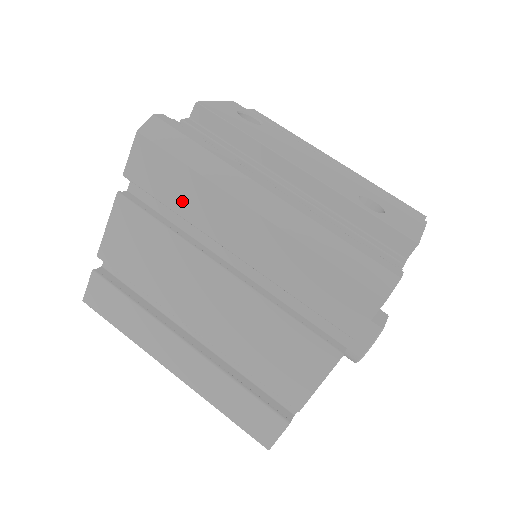
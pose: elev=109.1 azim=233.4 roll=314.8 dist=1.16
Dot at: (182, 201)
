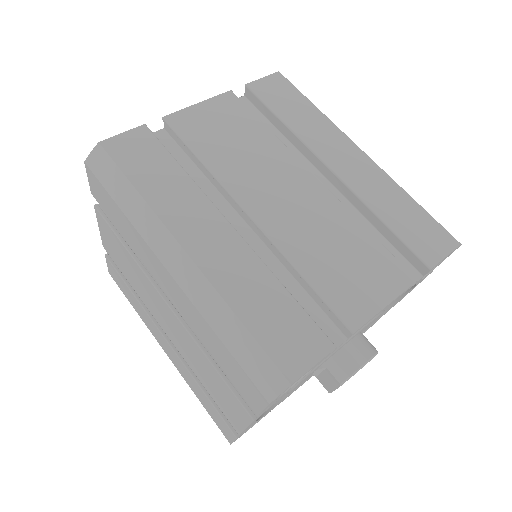
Dot at: (298, 121)
